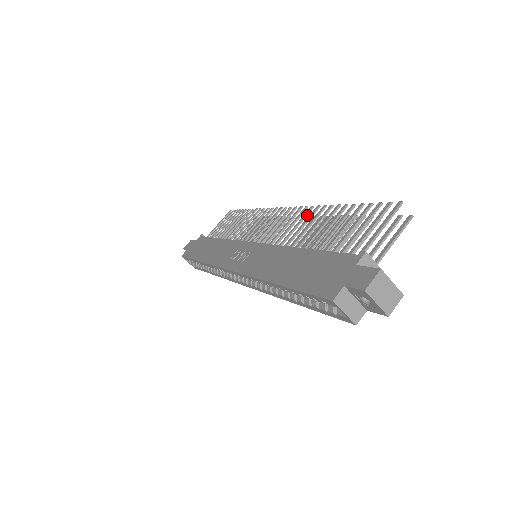
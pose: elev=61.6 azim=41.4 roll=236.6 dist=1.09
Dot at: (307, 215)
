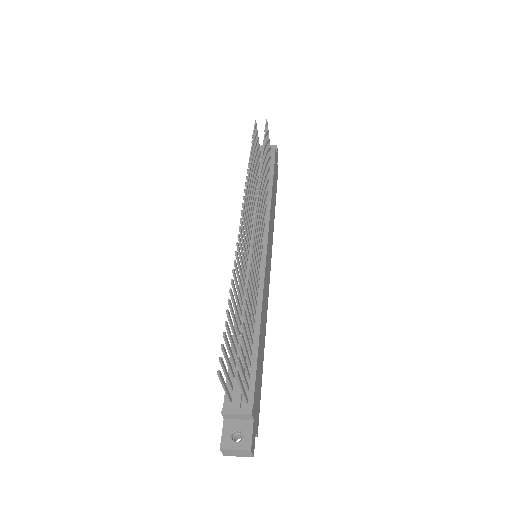
Dot at: (238, 261)
